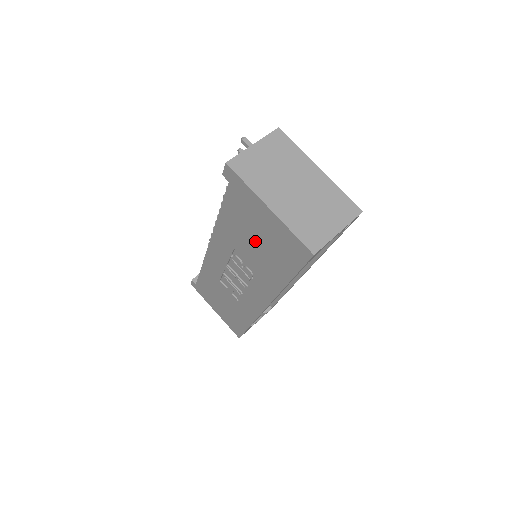
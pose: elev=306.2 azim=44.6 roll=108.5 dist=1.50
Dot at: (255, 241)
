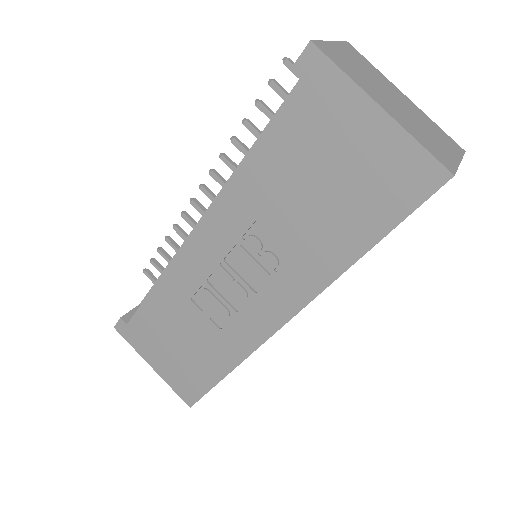
Dot at: (316, 188)
